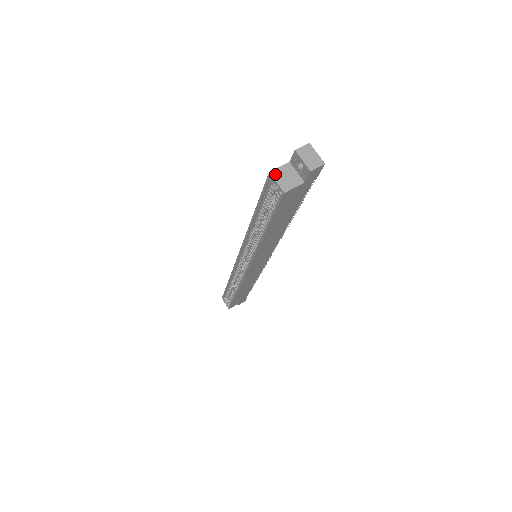
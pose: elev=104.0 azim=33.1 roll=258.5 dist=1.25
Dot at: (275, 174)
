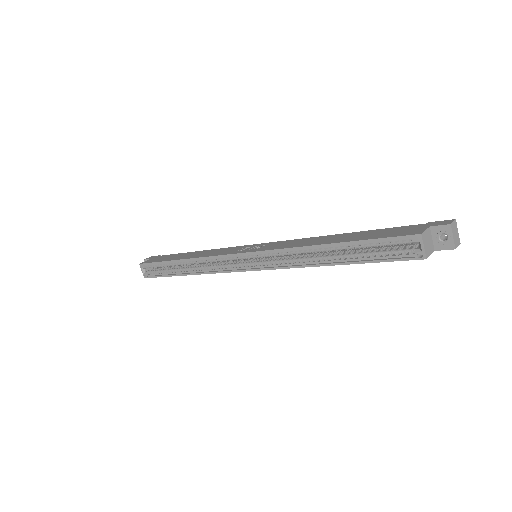
Dot at: (424, 237)
